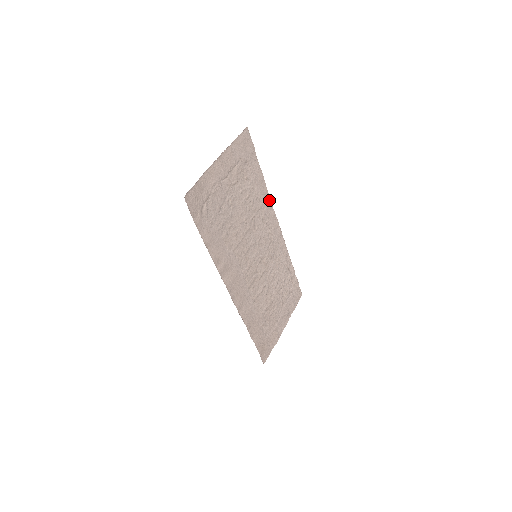
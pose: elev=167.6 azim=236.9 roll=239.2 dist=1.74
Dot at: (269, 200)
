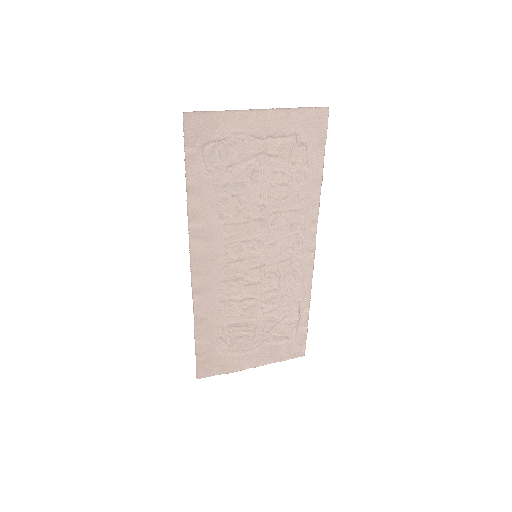
Dot at: (316, 212)
